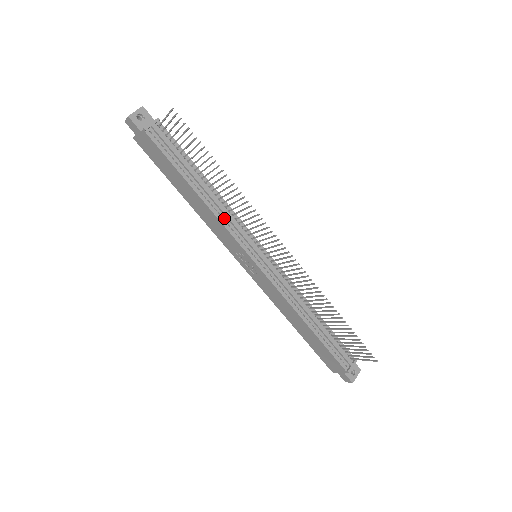
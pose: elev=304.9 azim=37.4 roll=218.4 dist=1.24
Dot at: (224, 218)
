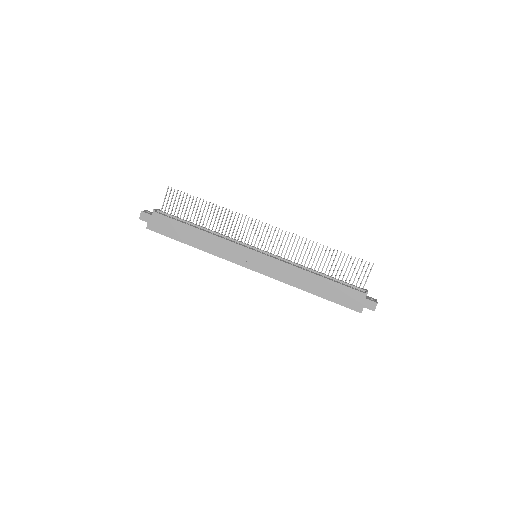
Dot at: (224, 238)
